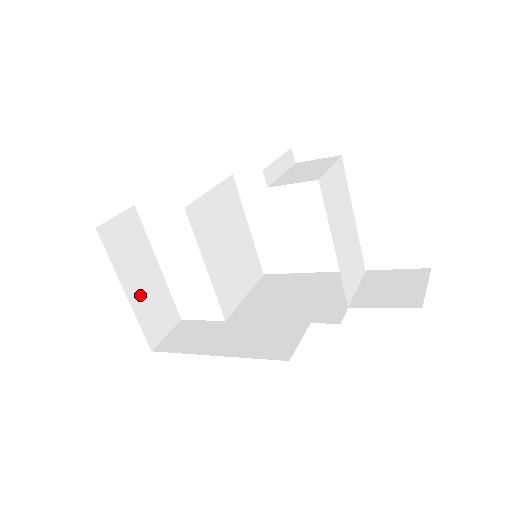
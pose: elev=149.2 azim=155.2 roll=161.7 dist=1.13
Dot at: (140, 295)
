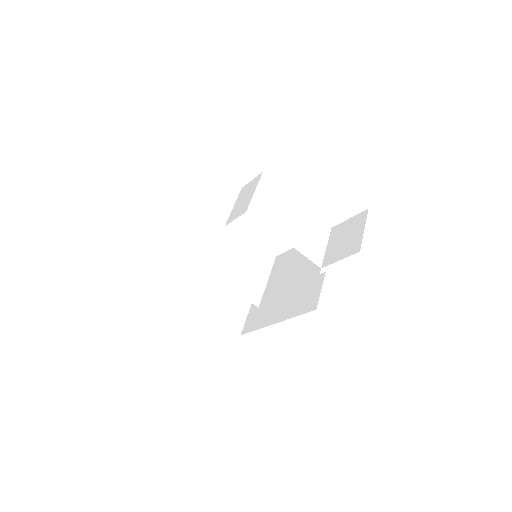
Dot at: (212, 305)
